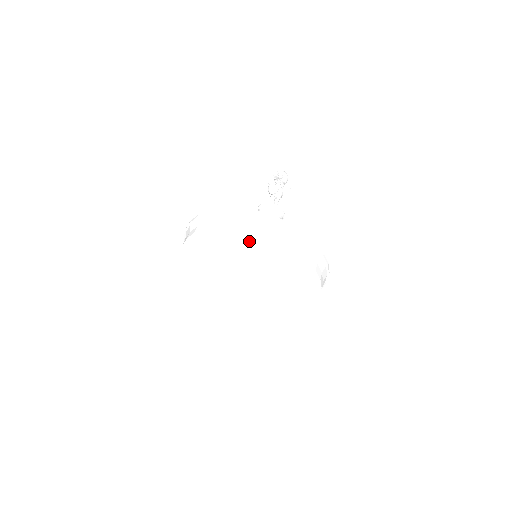
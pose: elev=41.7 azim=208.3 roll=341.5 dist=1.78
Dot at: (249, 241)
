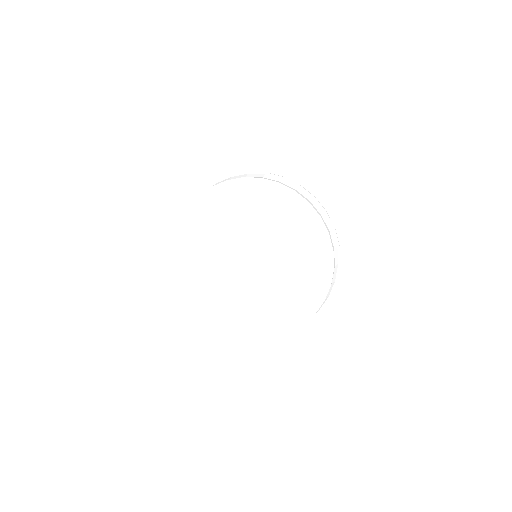
Dot at: (244, 196)
